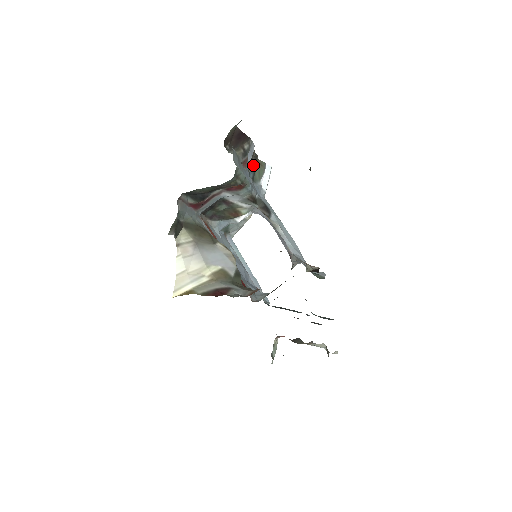
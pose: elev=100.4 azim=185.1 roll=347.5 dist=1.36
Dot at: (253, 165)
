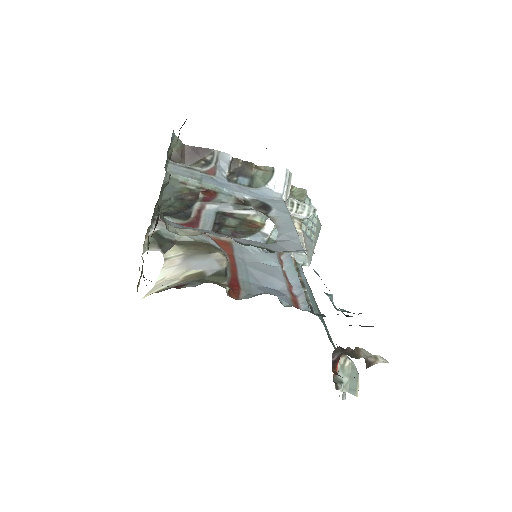
Dot at: (243, 172)
